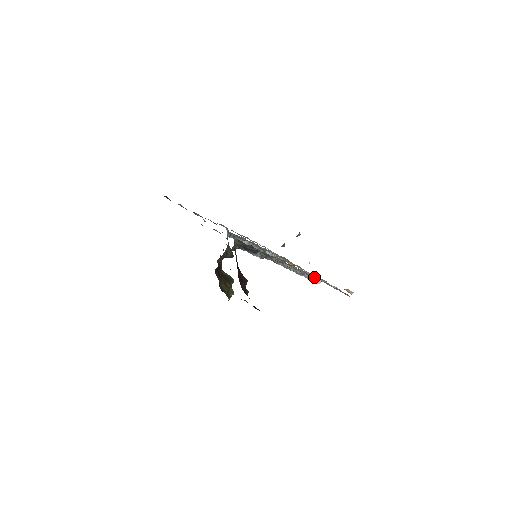
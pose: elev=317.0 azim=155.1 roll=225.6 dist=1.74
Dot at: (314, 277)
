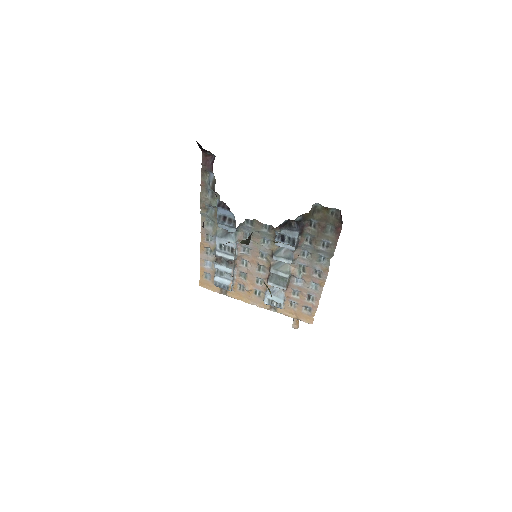
Dot at: (309, 286)
